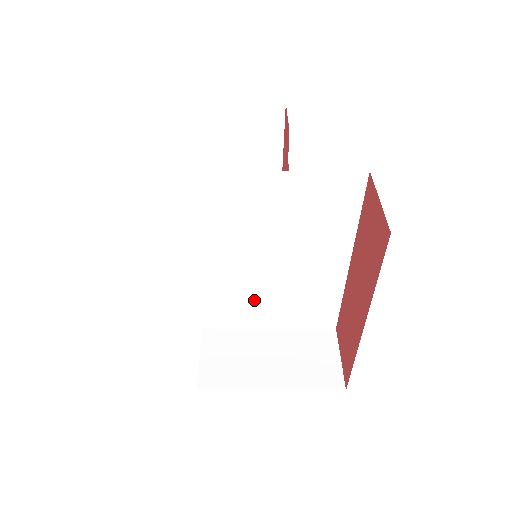
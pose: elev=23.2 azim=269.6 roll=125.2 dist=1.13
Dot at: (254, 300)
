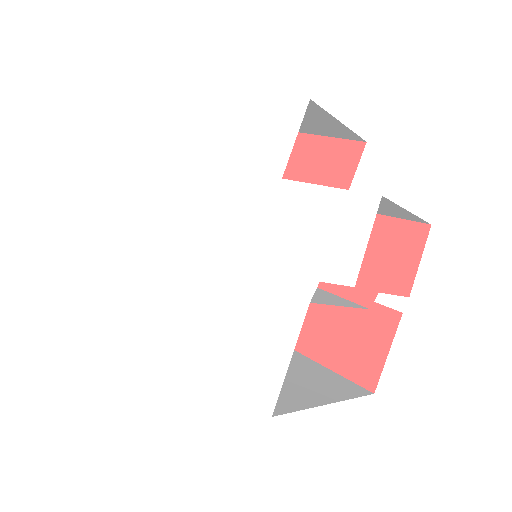
Dot at: occluded
